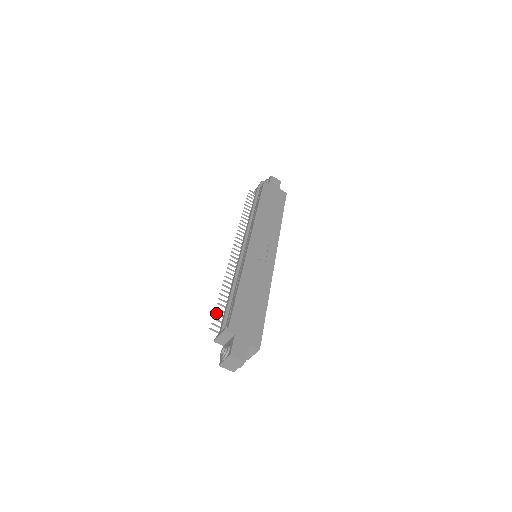
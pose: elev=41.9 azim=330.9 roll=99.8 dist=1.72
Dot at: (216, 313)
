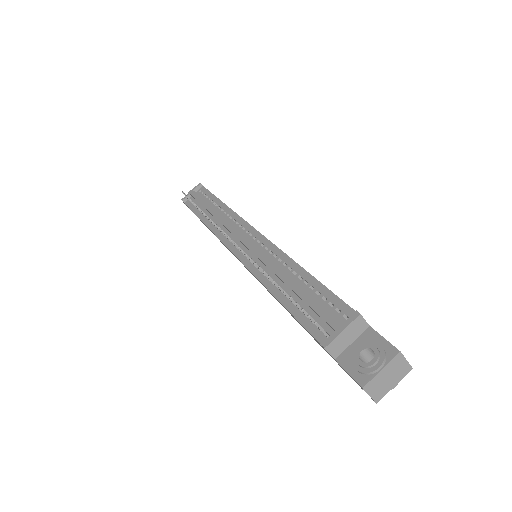
Dot at: occluded
